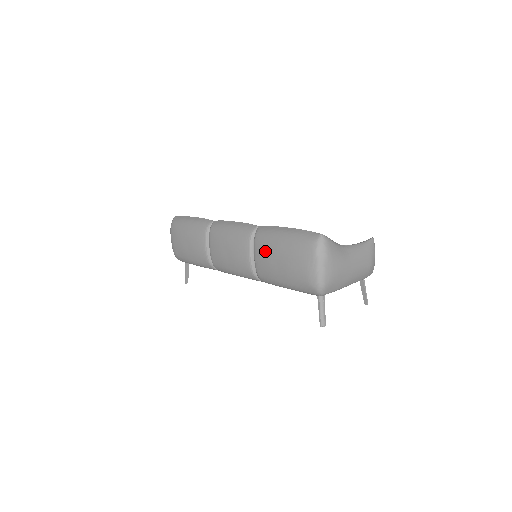
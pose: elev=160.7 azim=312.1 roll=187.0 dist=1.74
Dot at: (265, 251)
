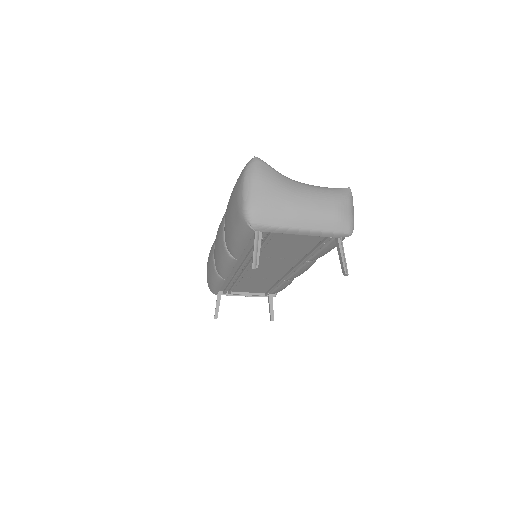
Dot at: (226, 209)
